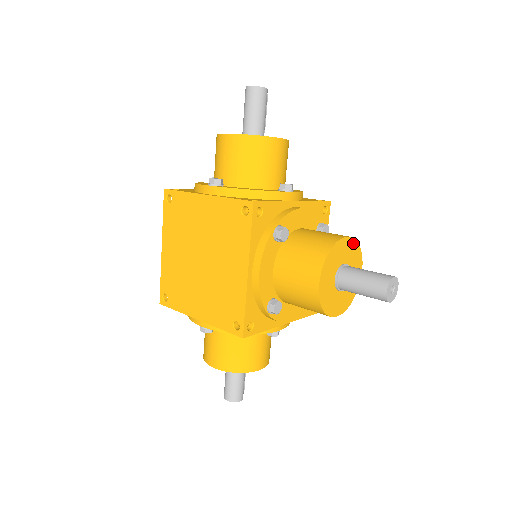
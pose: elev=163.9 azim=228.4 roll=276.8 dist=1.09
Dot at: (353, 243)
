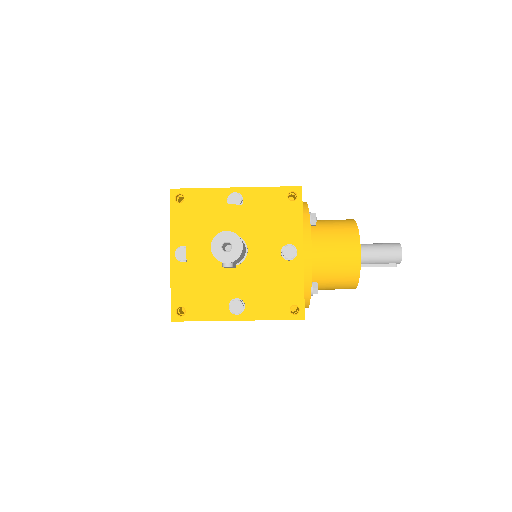
Dot at: occluded
